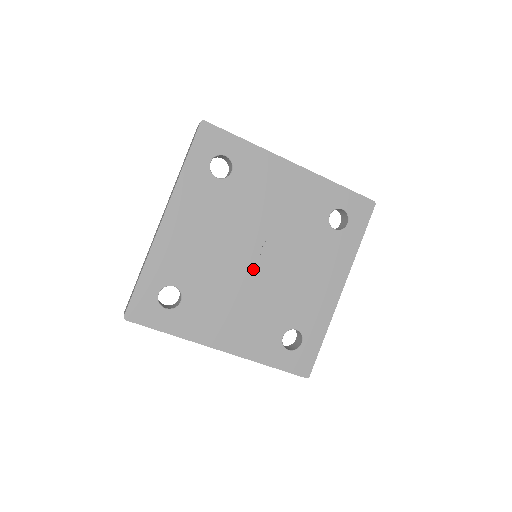
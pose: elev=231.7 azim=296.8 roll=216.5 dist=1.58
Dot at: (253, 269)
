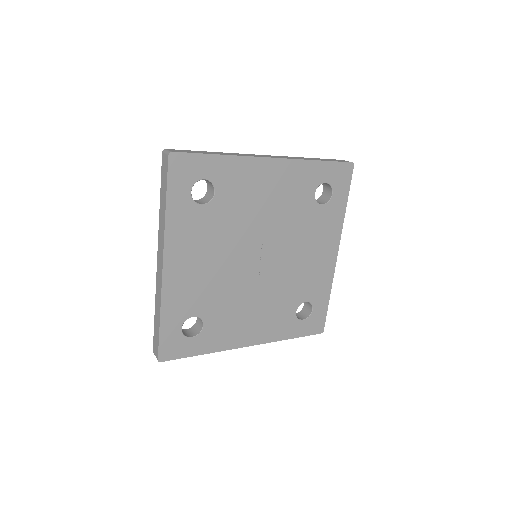
Dot at: (258, 271)
